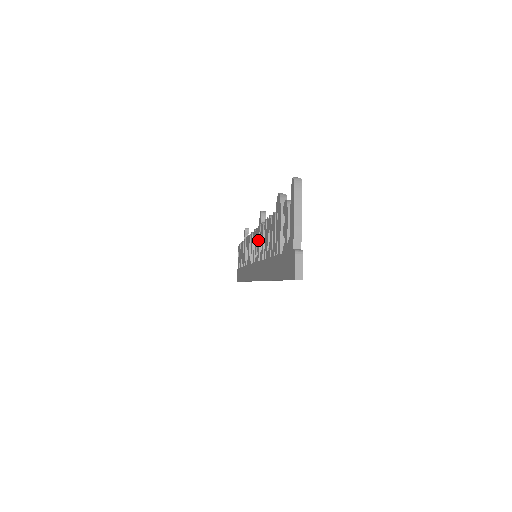
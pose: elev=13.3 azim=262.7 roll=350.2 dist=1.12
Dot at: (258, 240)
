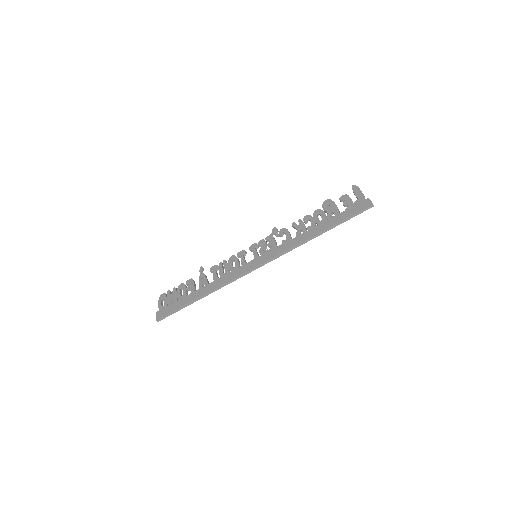
Dot at: (273, 240)
